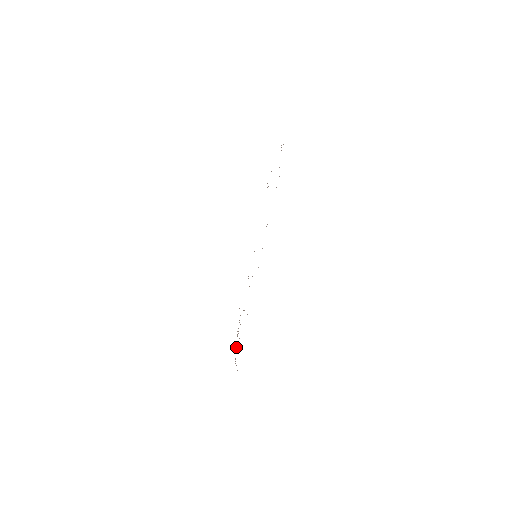
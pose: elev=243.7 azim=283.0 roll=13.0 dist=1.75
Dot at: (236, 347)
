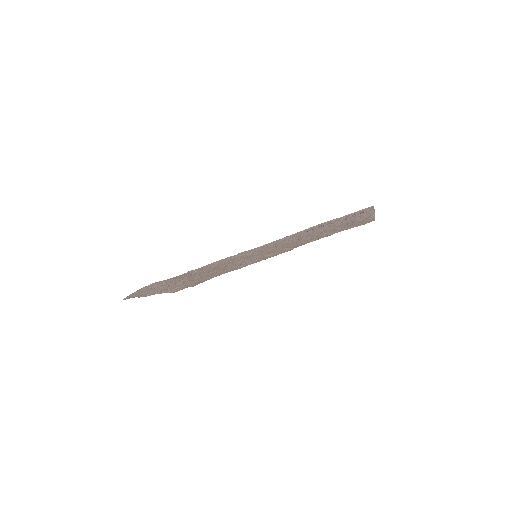
Dot at: (161, 291)
